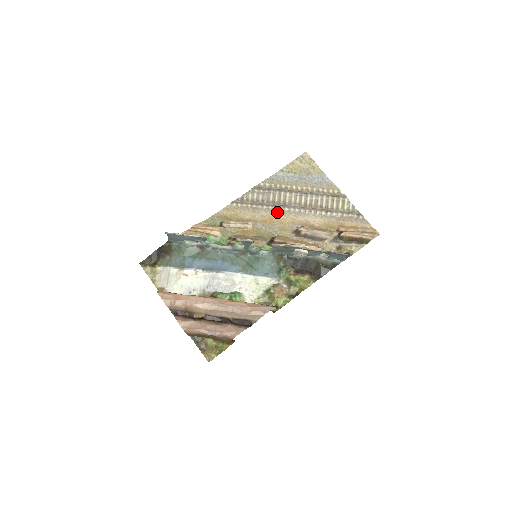
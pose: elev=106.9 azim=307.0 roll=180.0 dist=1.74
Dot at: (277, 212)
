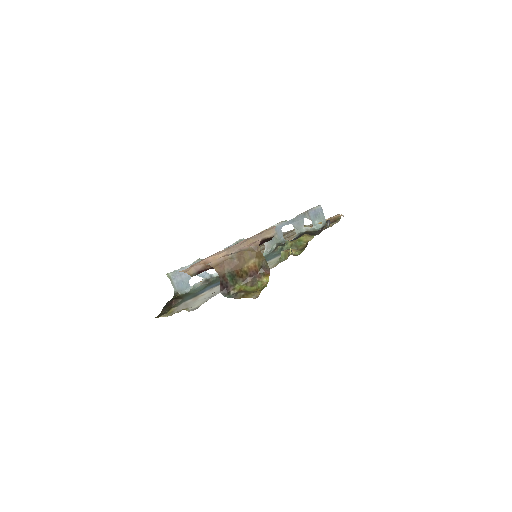
Dot at: occluded
